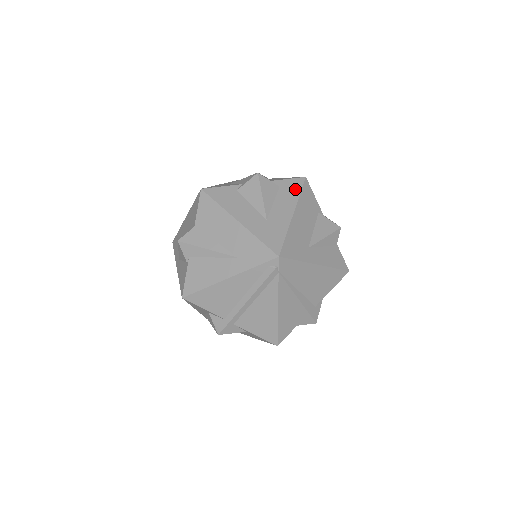
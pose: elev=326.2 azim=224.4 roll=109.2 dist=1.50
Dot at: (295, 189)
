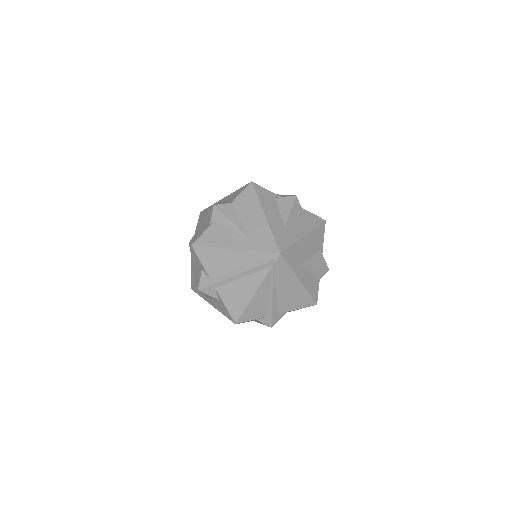
Dot at: (314, 222)
